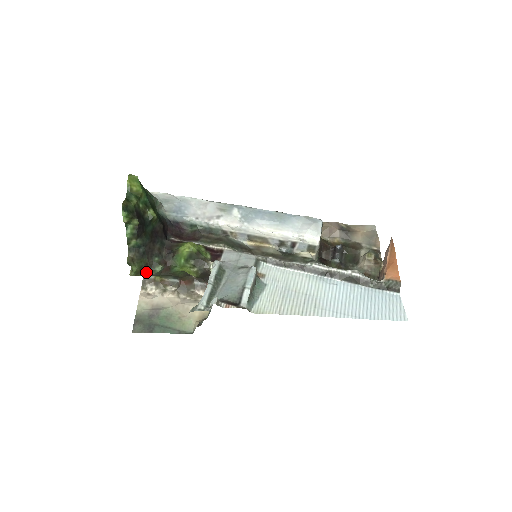
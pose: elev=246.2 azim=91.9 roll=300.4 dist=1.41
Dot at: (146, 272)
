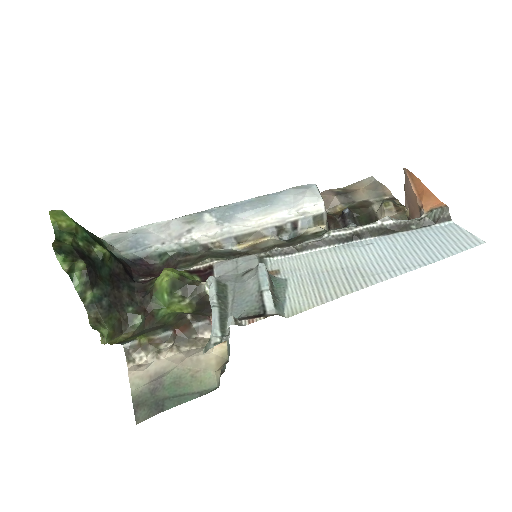
Dot at: (123, 332)
